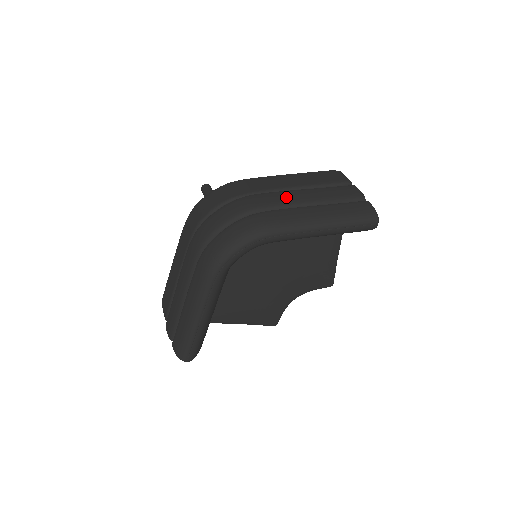
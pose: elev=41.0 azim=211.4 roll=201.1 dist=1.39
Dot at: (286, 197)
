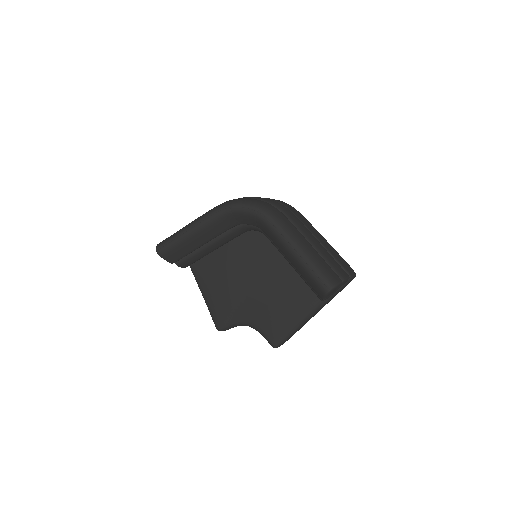
Dot at: (303, 227)
